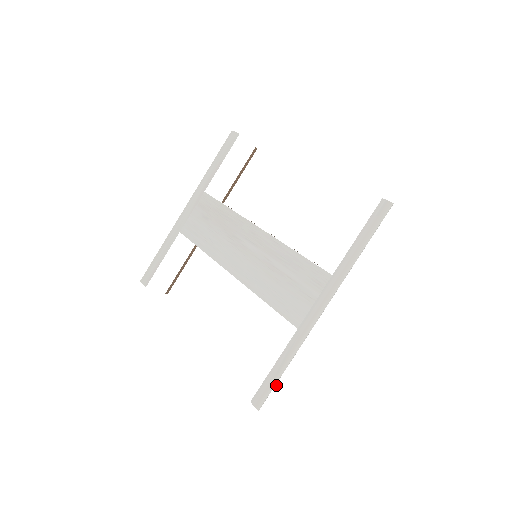
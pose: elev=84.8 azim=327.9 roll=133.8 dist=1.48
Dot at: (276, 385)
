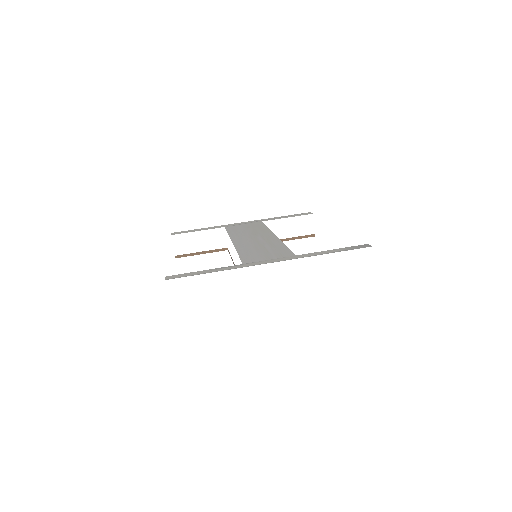
Dot at: (193, 277)
